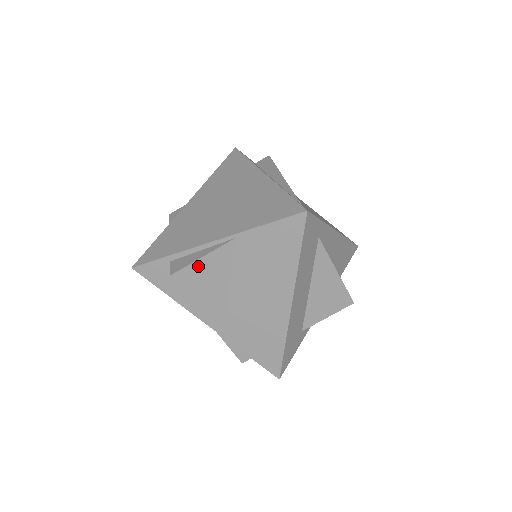
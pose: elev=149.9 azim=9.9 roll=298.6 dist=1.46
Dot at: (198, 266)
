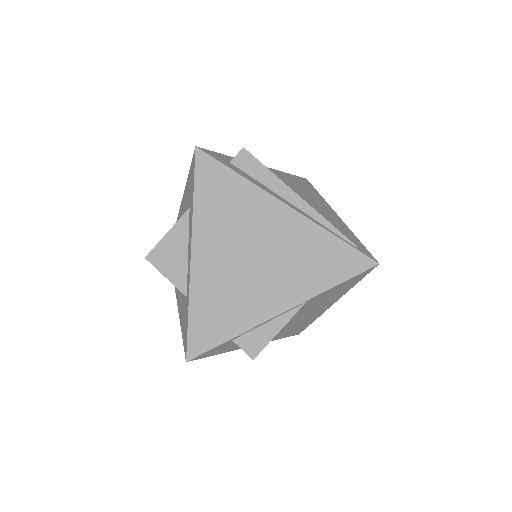
Dot at: occluded
